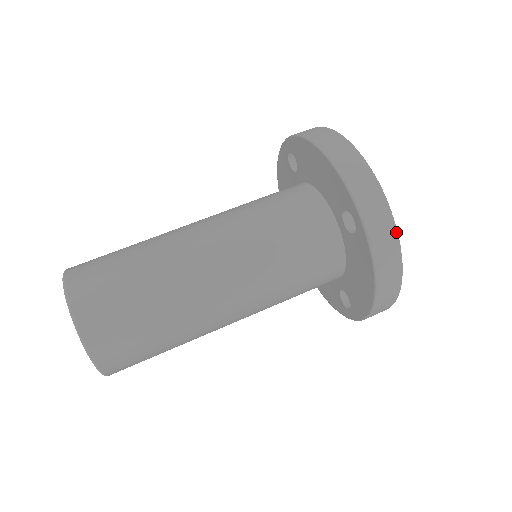
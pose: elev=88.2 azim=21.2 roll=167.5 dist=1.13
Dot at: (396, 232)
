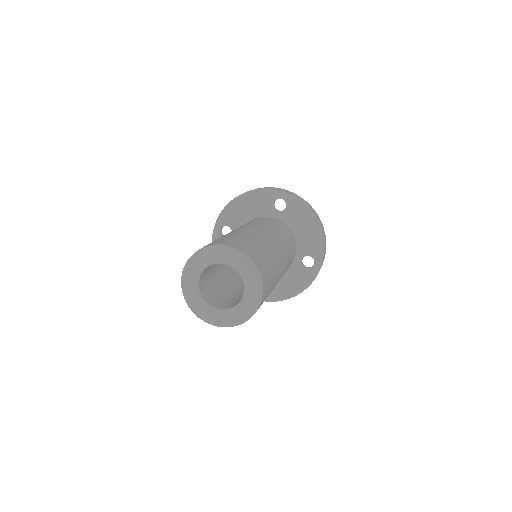
Dot at: (298, 196)
